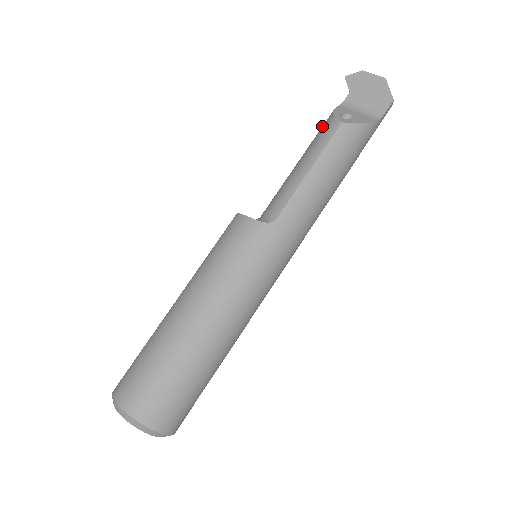
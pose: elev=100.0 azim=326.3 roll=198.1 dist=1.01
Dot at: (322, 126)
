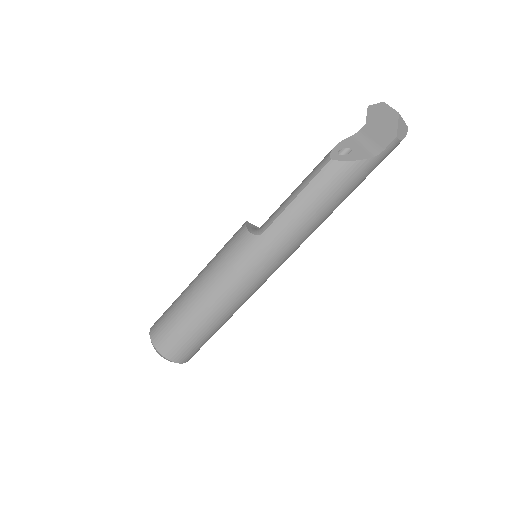
Dot at: occluded
